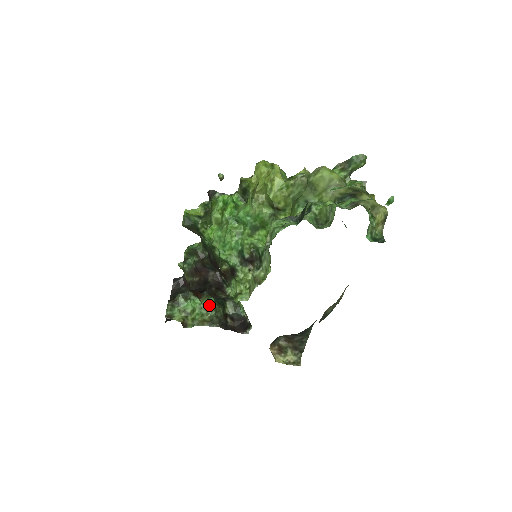
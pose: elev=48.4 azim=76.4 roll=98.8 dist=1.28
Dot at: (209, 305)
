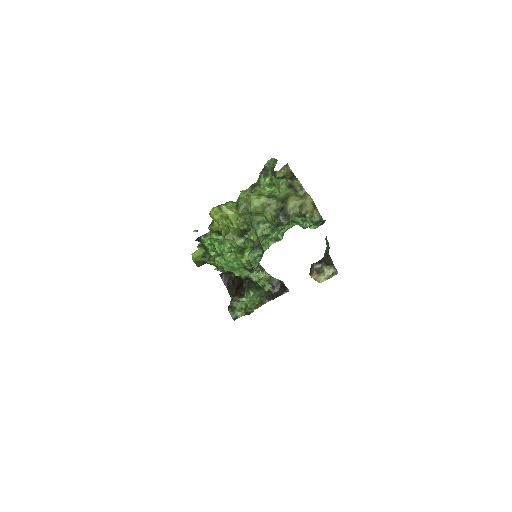
Dot at: (252, 297)
